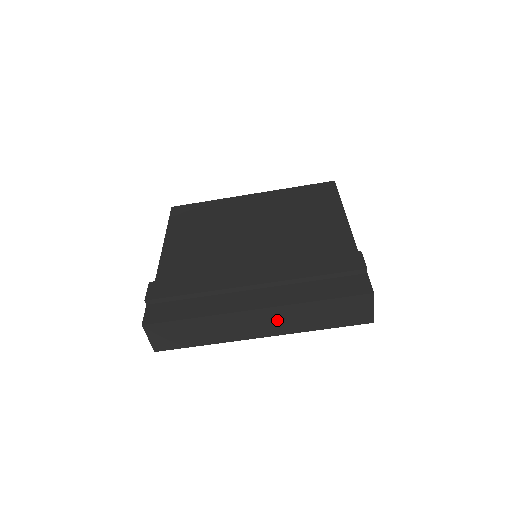
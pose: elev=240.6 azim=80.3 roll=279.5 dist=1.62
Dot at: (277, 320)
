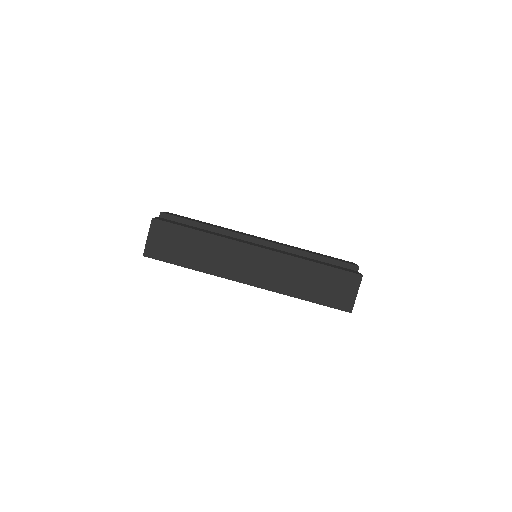
Dot at: (270, 269)
